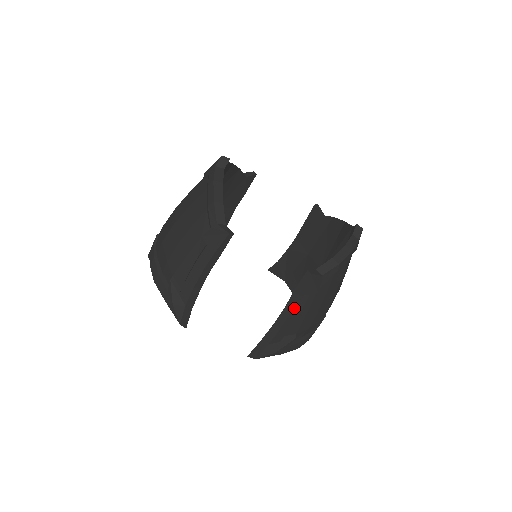
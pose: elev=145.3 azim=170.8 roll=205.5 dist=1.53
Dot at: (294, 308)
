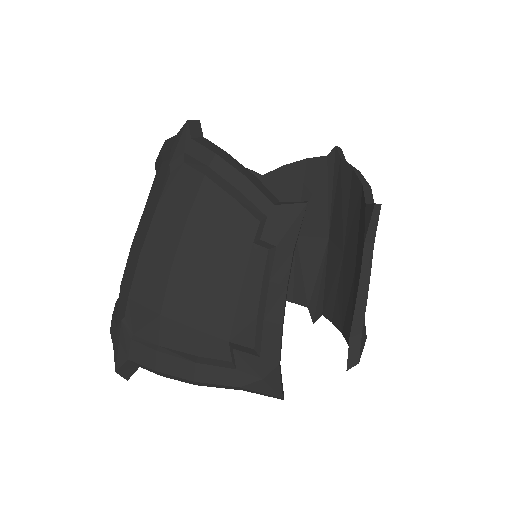
Dot at: (371, 264)
